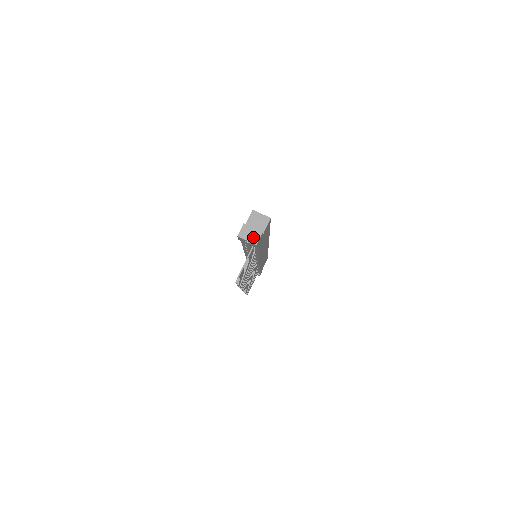
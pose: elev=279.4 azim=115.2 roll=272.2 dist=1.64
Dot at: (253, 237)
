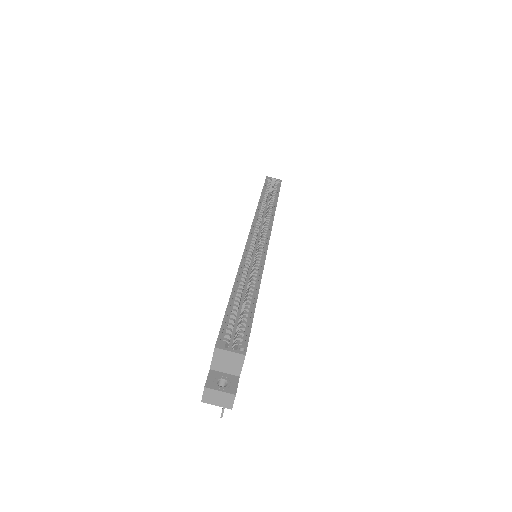
Dot at: (224, 401)
